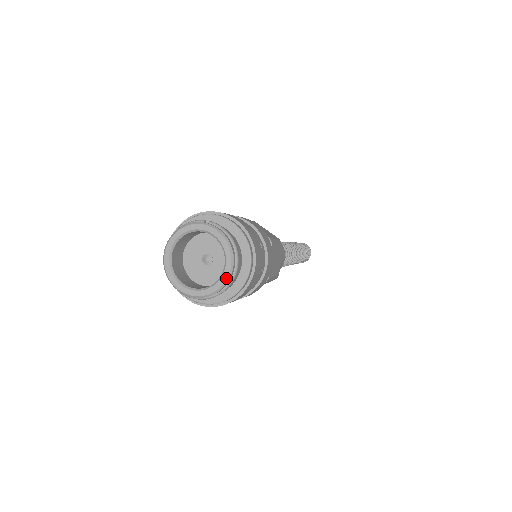
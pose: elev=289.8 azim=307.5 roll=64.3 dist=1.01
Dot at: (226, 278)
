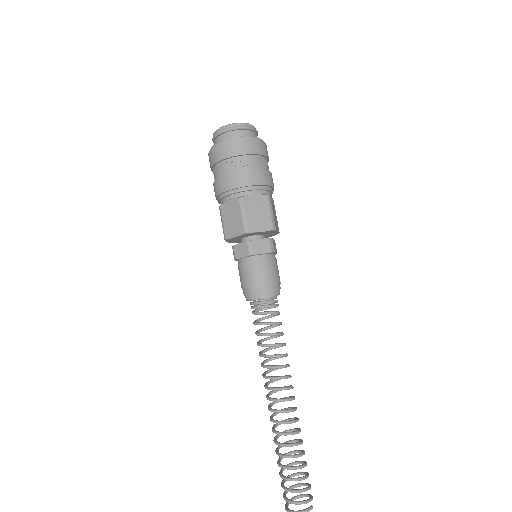
Dot at: occluded
